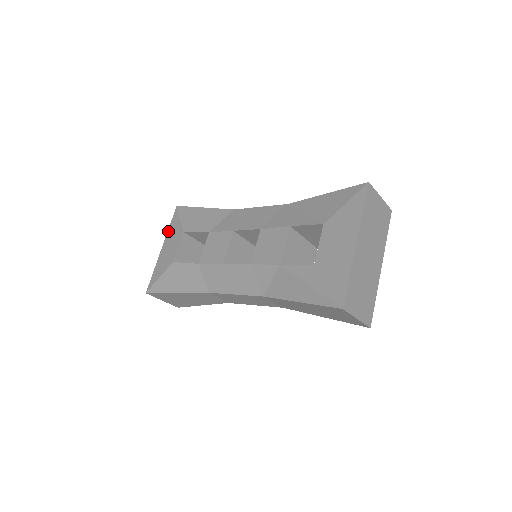
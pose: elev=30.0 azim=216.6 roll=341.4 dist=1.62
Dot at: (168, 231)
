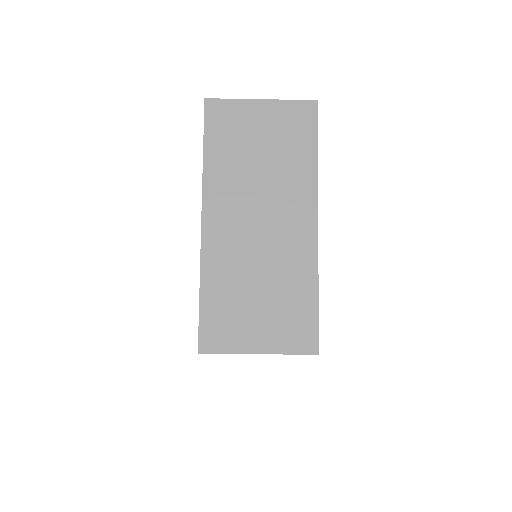
Dot at: occluded
